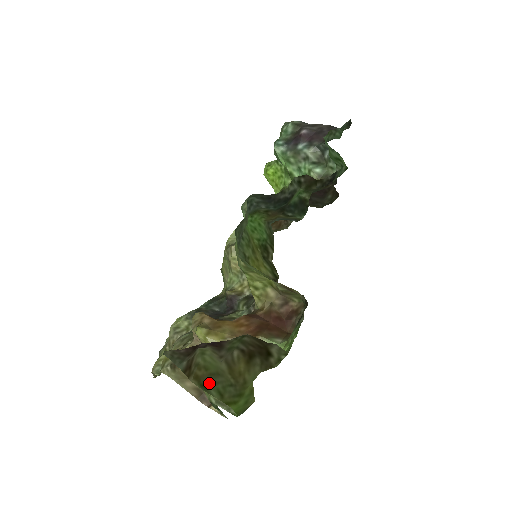
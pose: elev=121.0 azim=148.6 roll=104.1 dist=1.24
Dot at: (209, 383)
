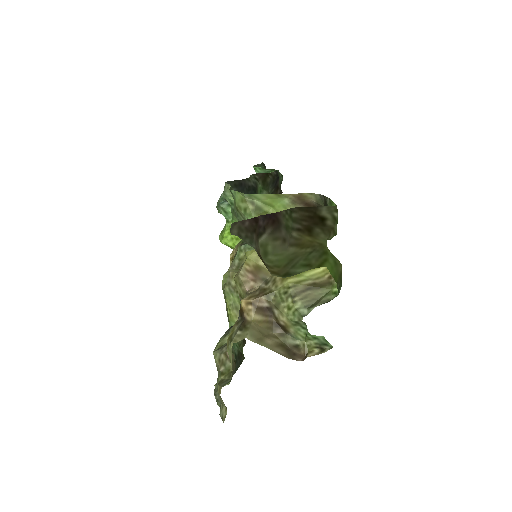
Dot at: (289, 269)
